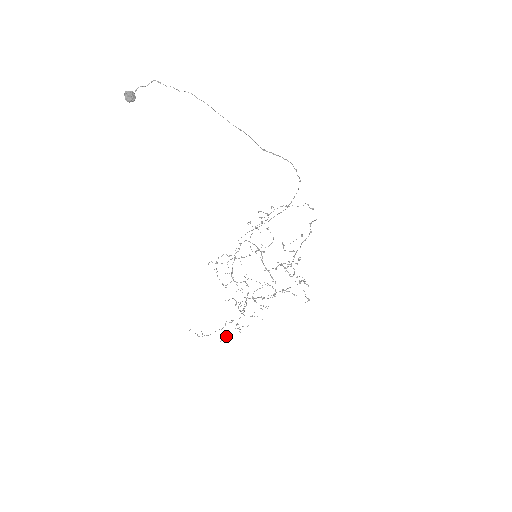
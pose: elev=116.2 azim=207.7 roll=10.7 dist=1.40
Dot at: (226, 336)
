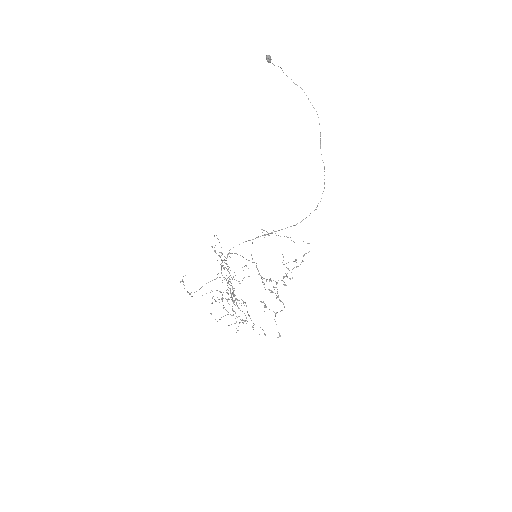
Dot at: occluded
